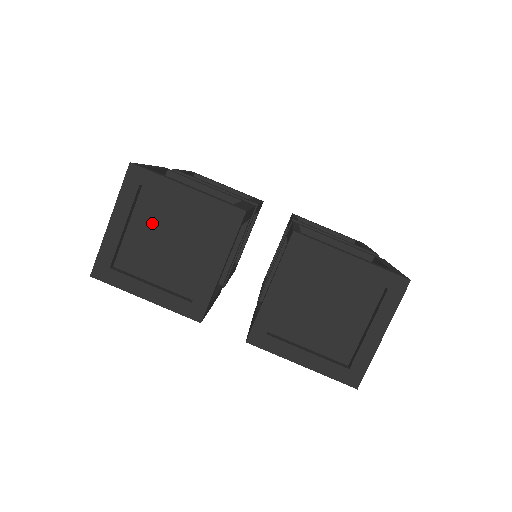
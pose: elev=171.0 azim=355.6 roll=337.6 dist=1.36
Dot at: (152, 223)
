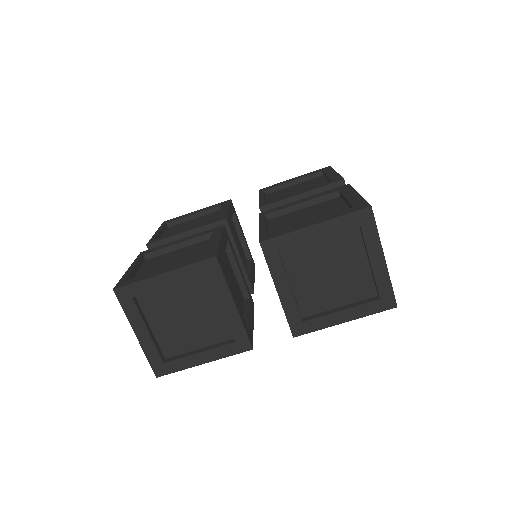
Dot at: (163, 313)
